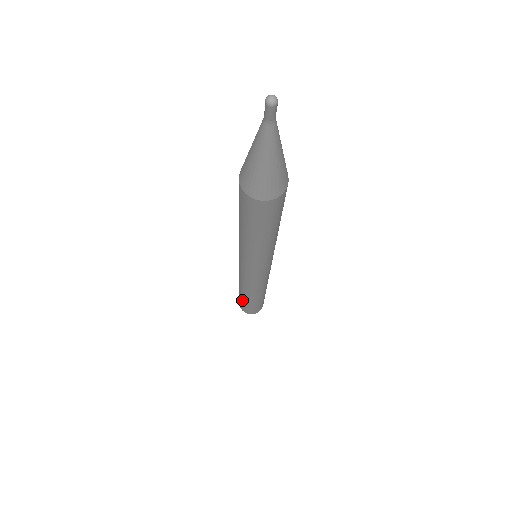
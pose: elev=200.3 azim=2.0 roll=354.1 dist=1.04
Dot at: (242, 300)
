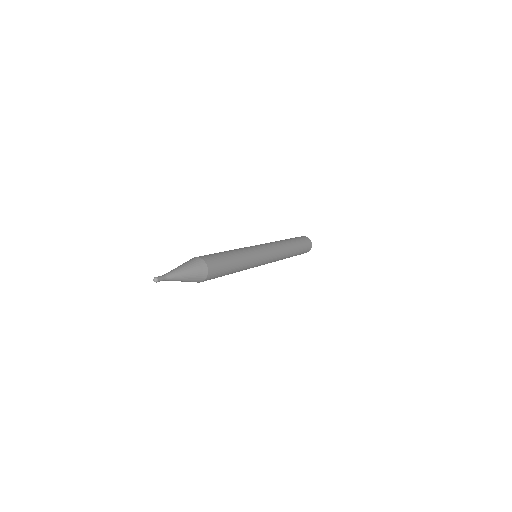
Dot at: occluded
